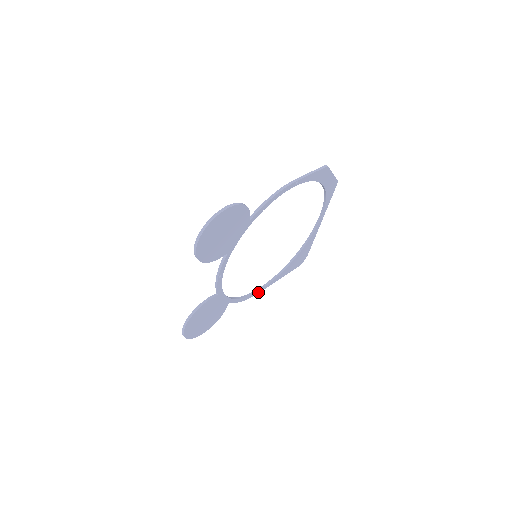
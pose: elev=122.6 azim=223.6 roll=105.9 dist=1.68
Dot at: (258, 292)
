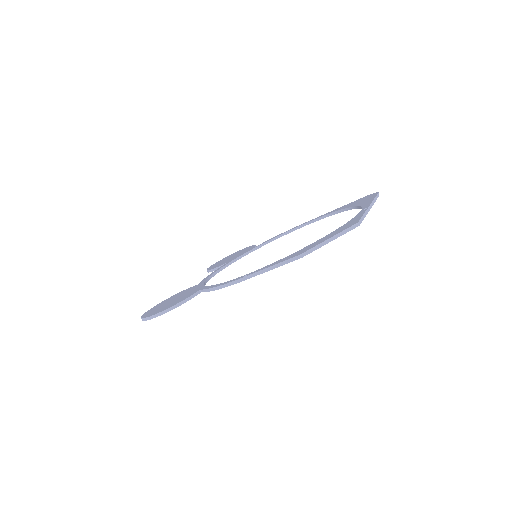
Dot at: (302, 226)
